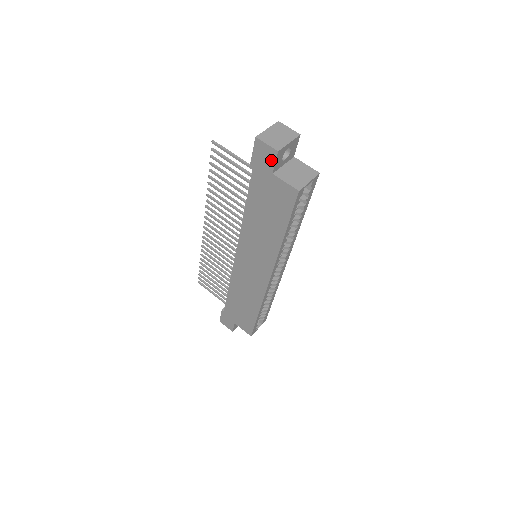
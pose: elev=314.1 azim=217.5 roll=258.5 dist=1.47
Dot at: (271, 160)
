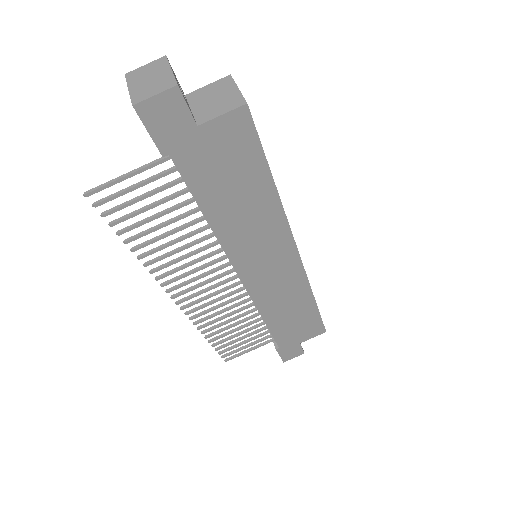
Dot at: (180, 110)
